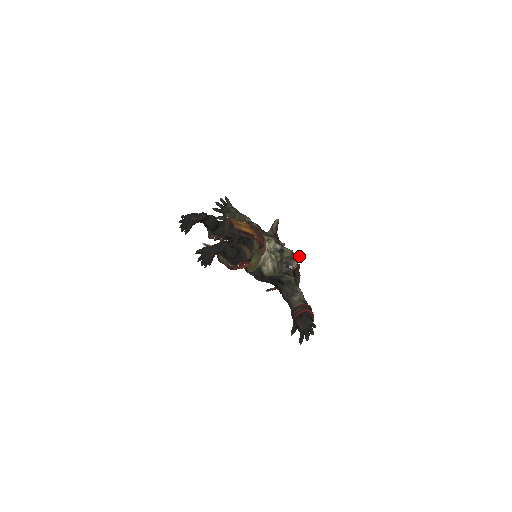
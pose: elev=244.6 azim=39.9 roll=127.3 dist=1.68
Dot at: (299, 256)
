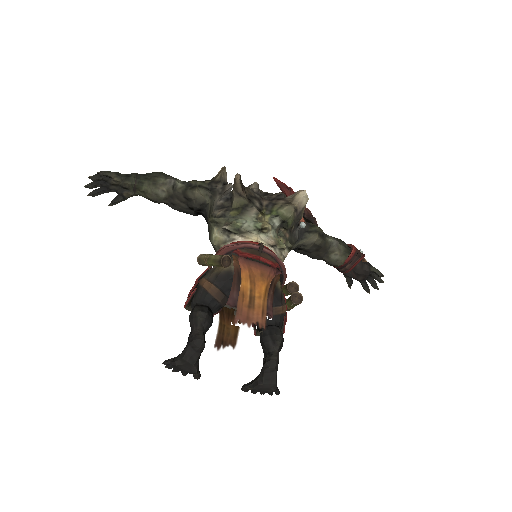
Dot at: (304, 202)
